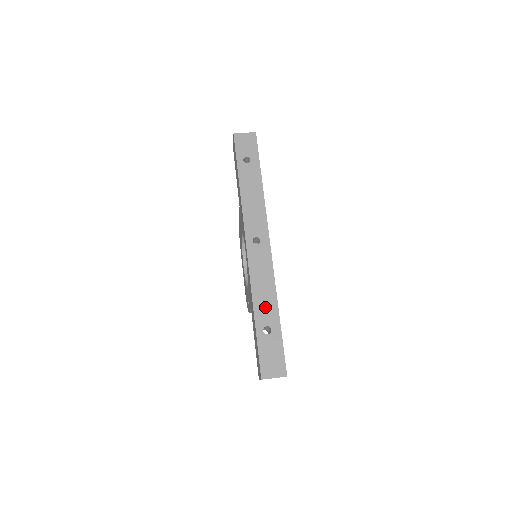
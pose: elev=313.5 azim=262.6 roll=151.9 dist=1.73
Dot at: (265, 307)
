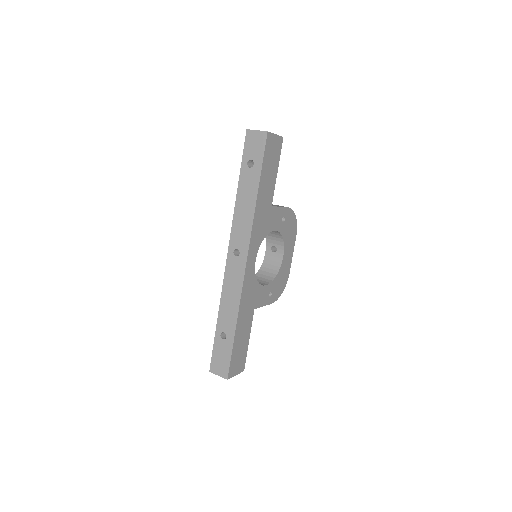
Dot at: (227, 316)
